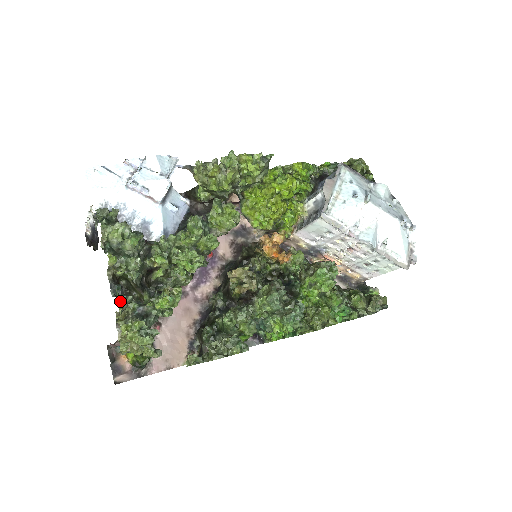
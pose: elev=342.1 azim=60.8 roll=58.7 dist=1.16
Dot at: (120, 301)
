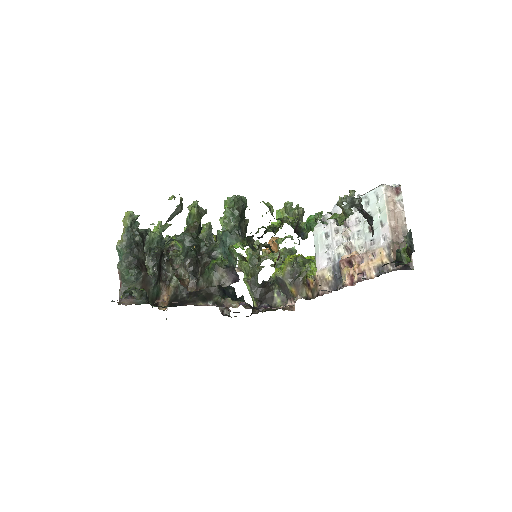
Dot at: occluded
